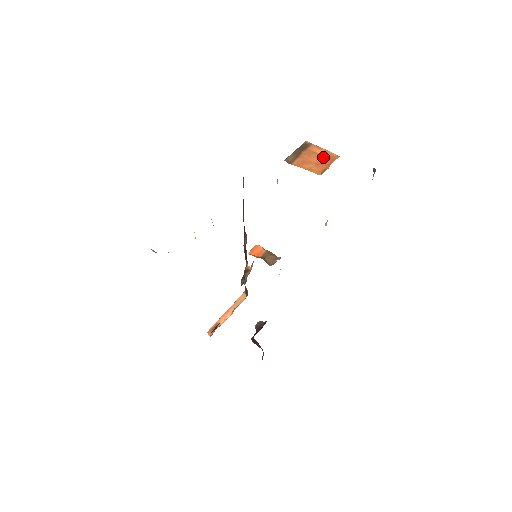
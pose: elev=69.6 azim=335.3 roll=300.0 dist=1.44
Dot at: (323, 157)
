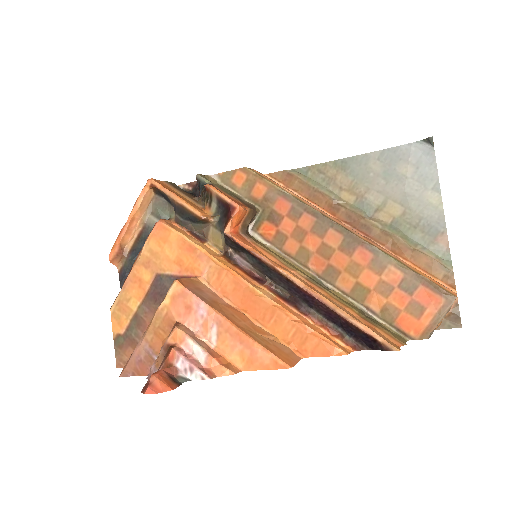
Dot at: occluded
